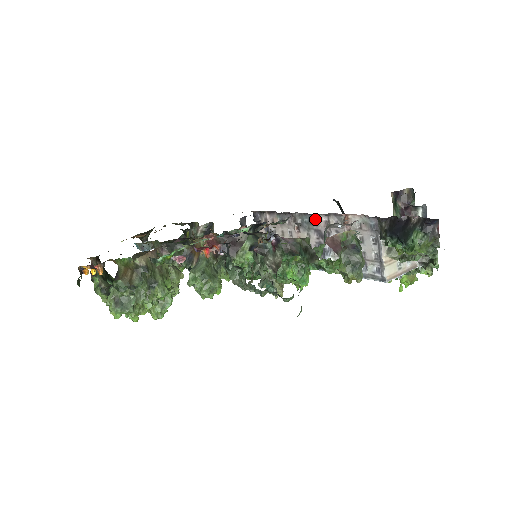
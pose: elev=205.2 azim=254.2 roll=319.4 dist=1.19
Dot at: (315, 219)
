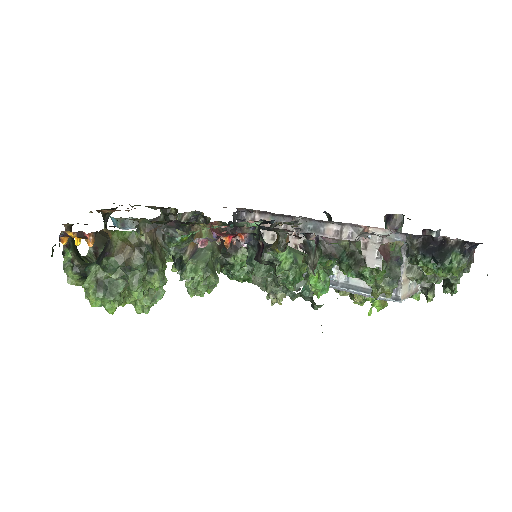
Dot at: (323, 227)
